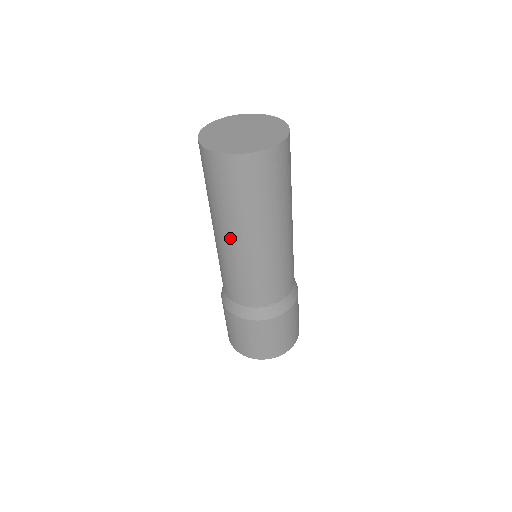
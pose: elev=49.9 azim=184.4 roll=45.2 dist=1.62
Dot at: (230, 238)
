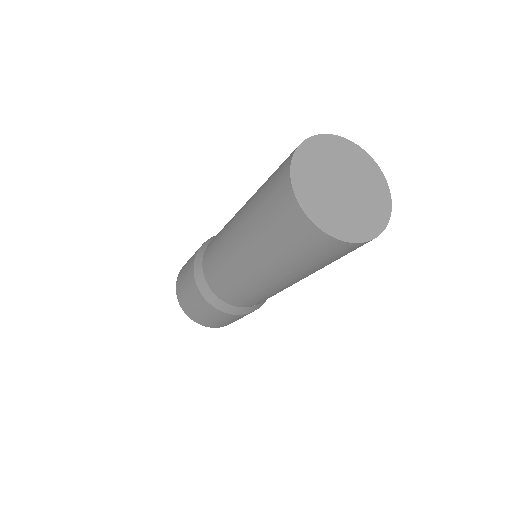
Dot at: (238, 235)
